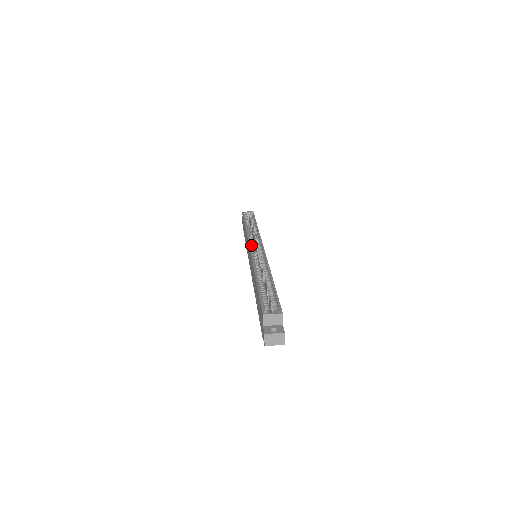
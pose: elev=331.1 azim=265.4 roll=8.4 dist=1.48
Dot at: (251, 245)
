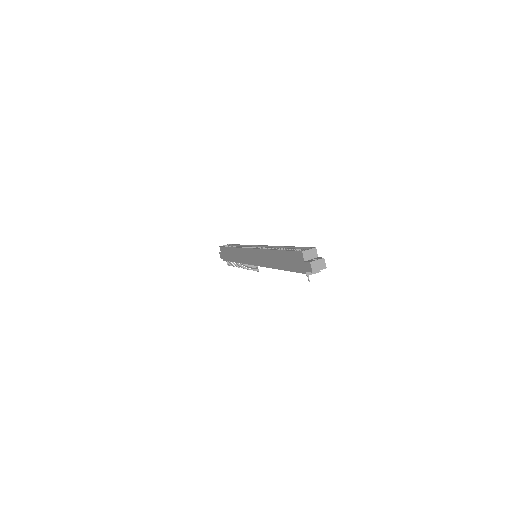
Dot at: occluded
